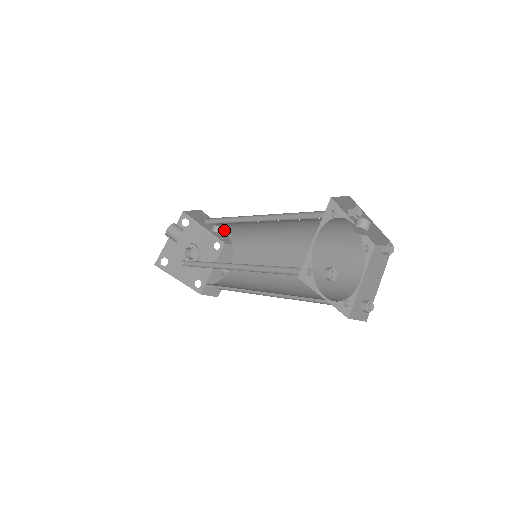
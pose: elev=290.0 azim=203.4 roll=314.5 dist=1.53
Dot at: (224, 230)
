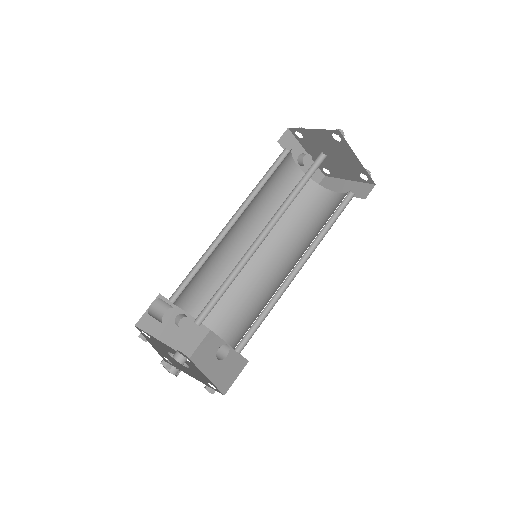
Dot at: (190, 314)
